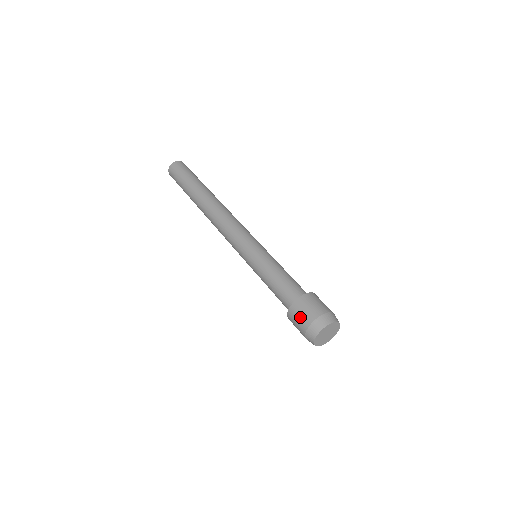
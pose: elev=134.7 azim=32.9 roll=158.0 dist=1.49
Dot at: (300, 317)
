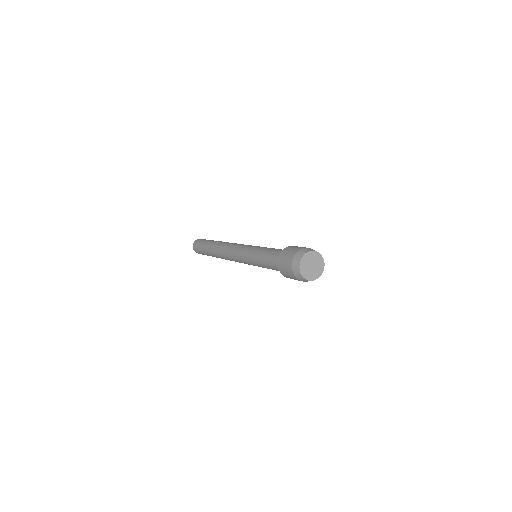
Dot at: (285, 269)
